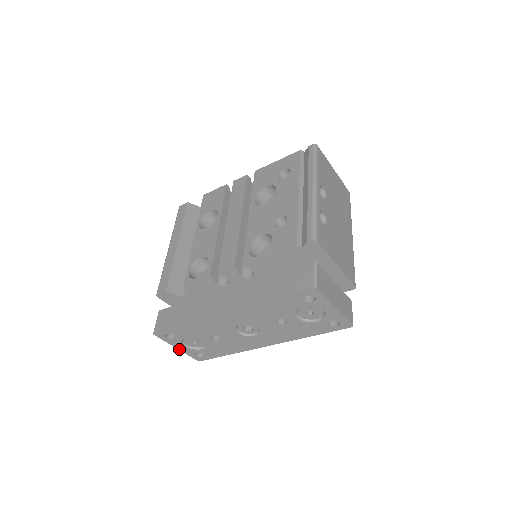
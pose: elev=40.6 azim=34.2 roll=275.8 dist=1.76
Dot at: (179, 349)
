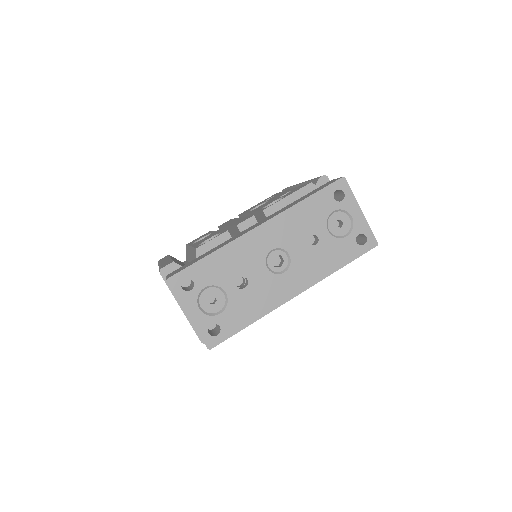
Dot at: (190, 318)
